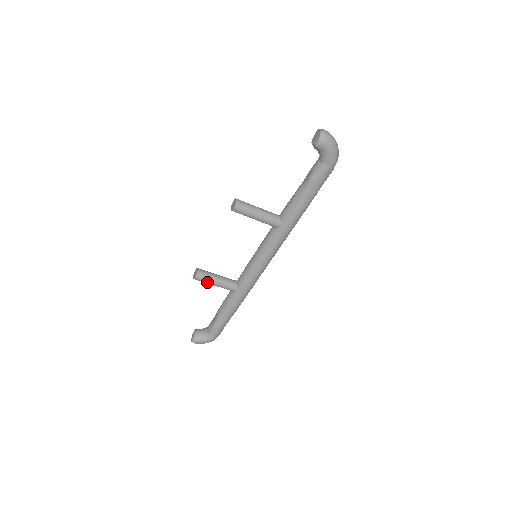
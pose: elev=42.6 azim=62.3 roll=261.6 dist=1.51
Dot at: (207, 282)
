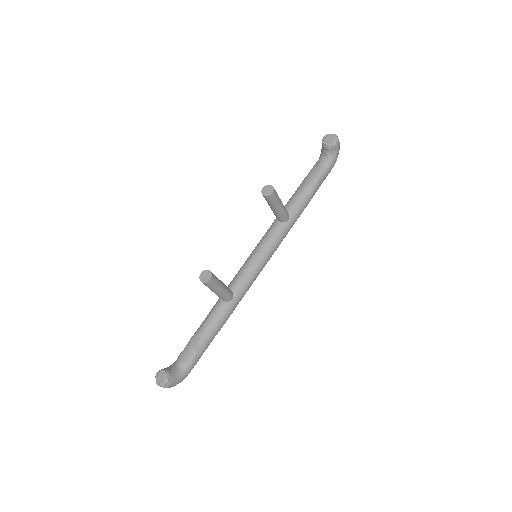
Dot at: (216, 287)
